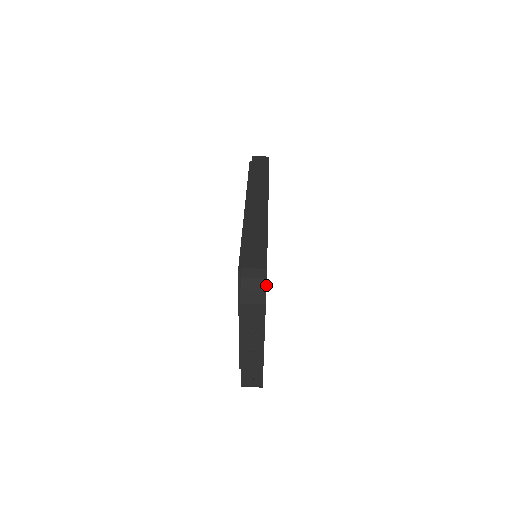
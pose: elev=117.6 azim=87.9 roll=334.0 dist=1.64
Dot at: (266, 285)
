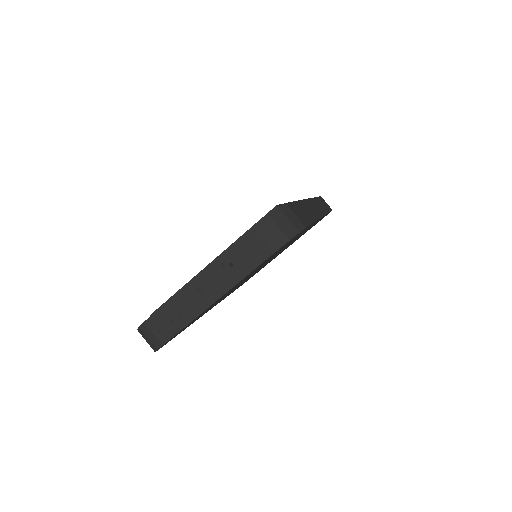
Dot at: (294, 236)
